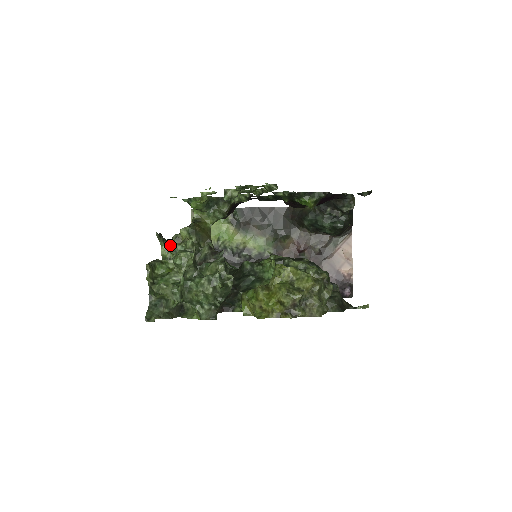
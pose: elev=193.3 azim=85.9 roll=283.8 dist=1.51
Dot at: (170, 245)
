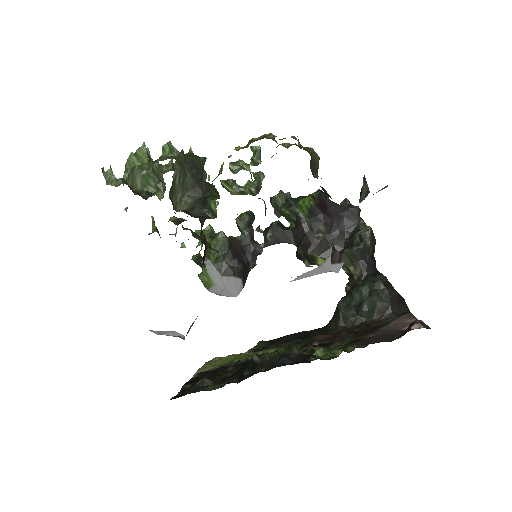
Dot at: occluded
